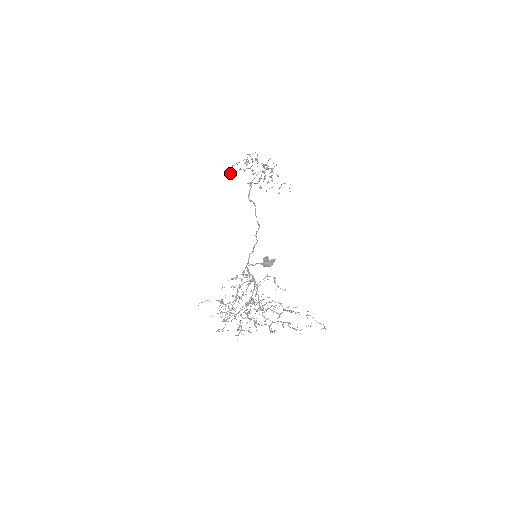
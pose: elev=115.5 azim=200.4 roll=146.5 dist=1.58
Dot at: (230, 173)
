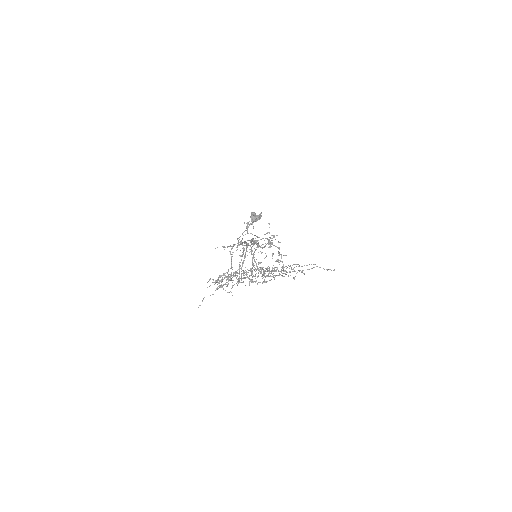
Dot at: occluded
